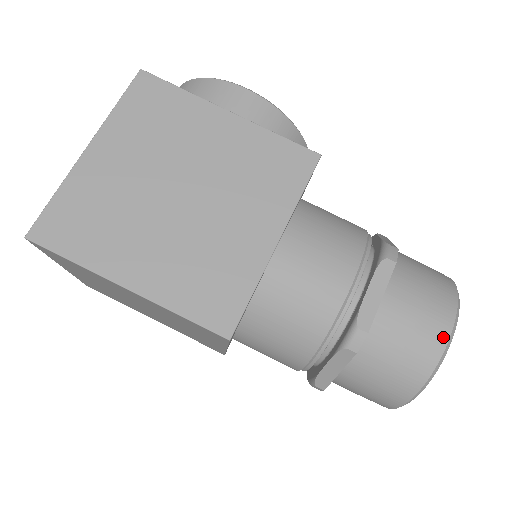
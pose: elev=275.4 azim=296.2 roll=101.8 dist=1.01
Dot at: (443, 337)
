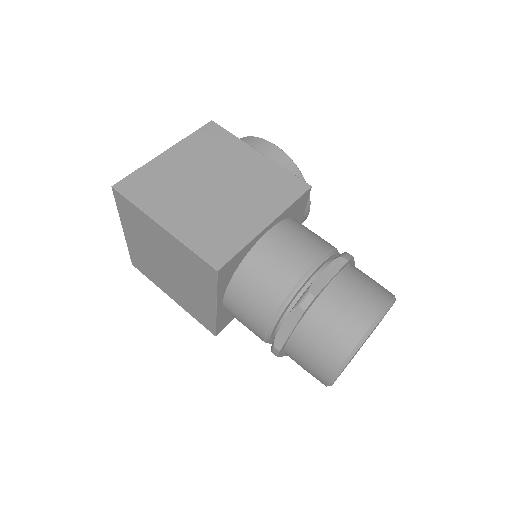
Dot at: (372, 317)
